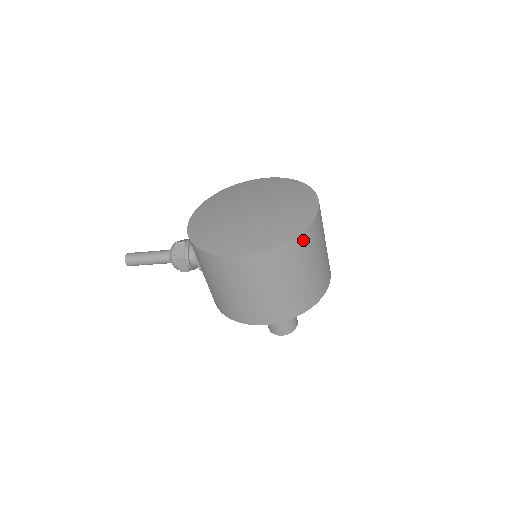
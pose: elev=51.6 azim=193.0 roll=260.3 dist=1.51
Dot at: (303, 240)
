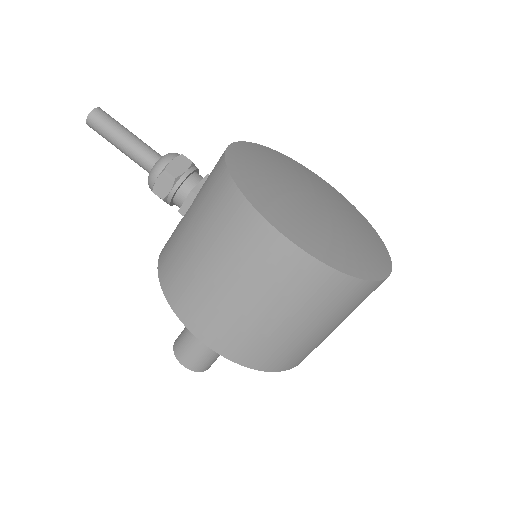
Dot at: (362, 291)
